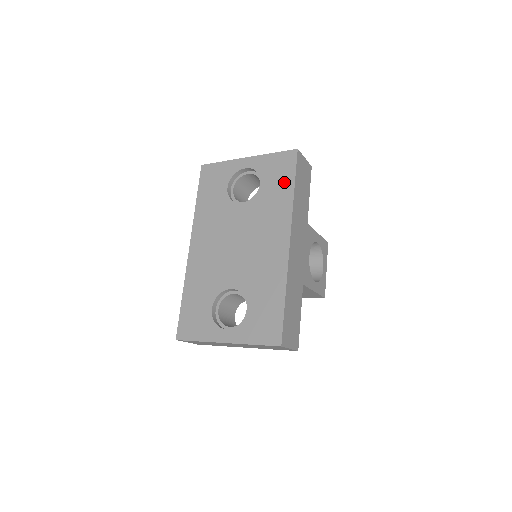
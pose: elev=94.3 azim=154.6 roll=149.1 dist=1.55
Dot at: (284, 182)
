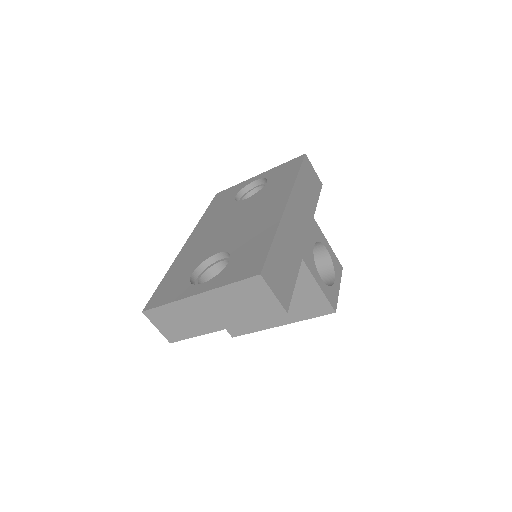
Dot at: (289, 173)
